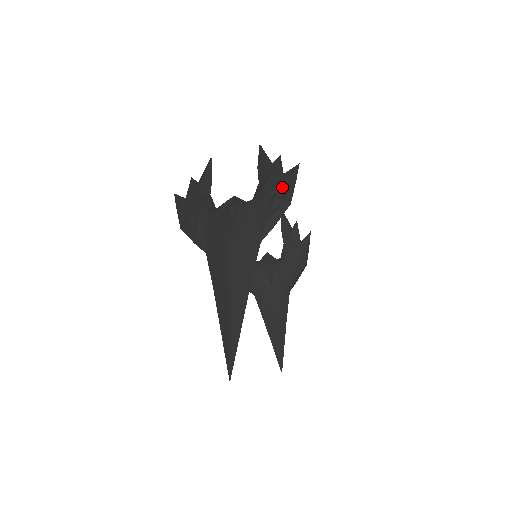
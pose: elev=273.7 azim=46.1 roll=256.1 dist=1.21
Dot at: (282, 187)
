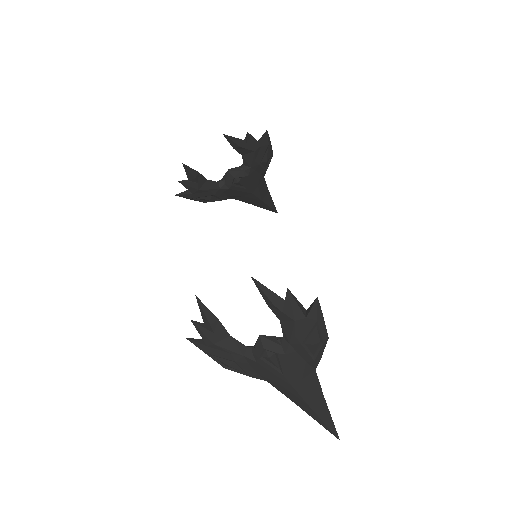
Dot at: (314, 331)
